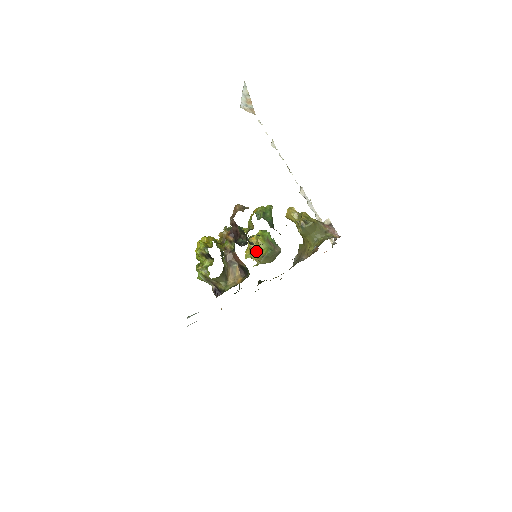
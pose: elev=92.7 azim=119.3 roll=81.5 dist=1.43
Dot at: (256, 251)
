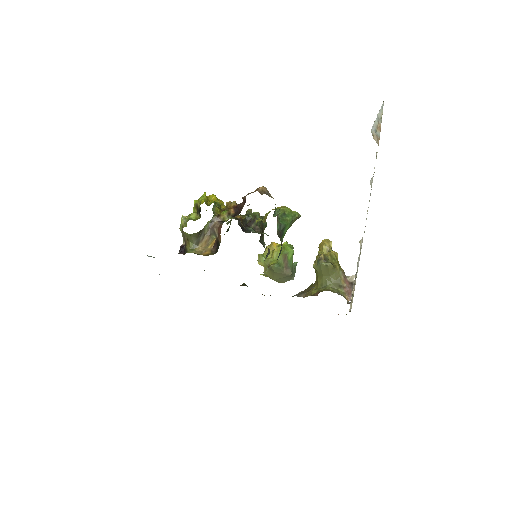
Dot at: (267, 257)
